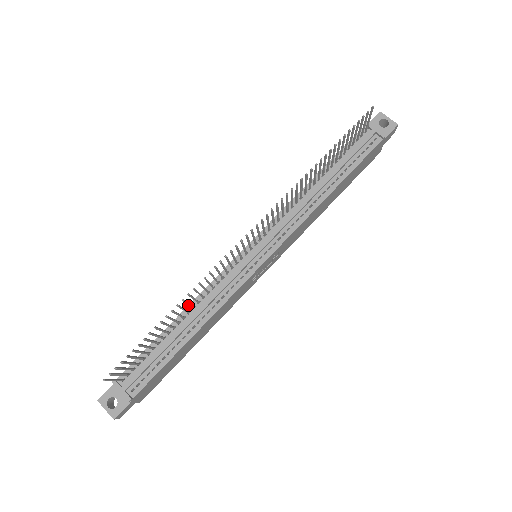
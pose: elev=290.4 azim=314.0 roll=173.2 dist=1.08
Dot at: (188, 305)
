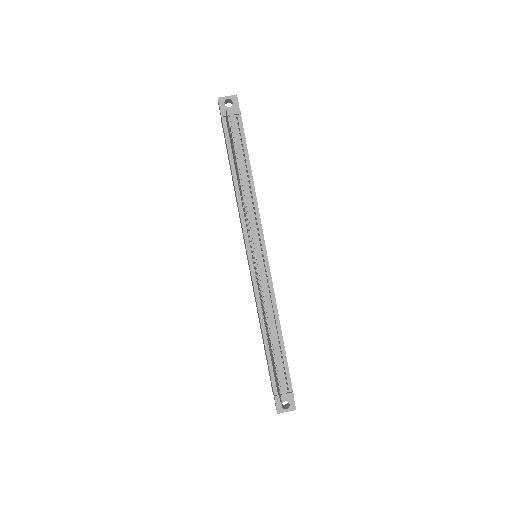
Dot at: (260, 322)
